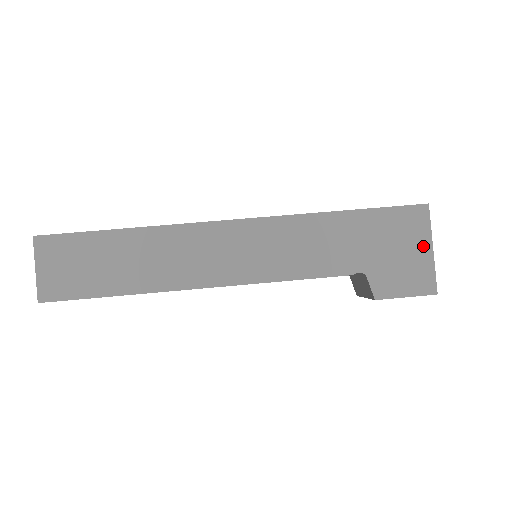
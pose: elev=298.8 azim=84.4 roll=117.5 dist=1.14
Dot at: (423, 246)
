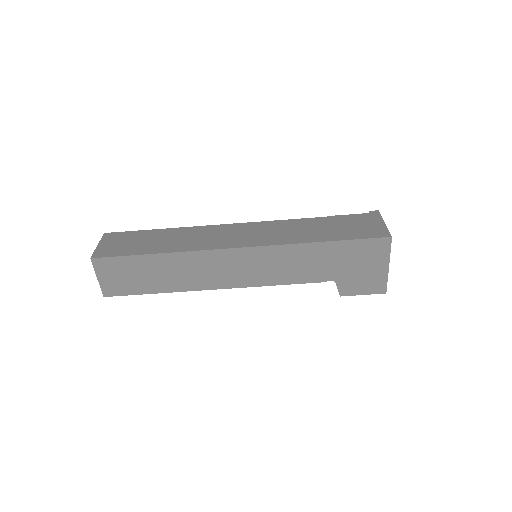
Dot at: (382, 265)
